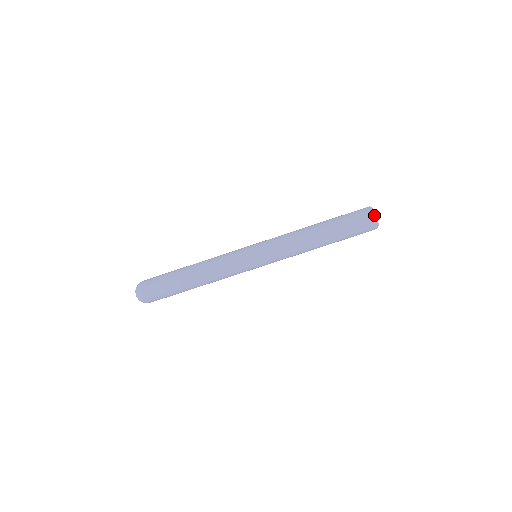
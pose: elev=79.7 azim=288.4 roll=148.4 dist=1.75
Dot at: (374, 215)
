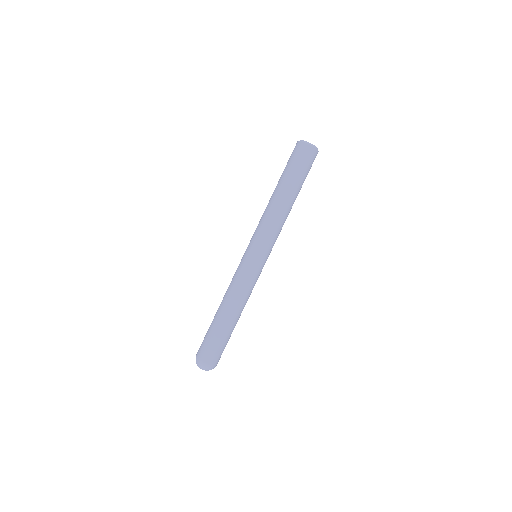
Dot at: (313, 147)
